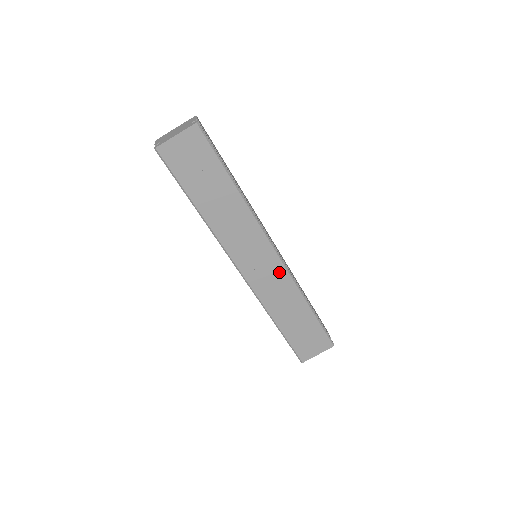
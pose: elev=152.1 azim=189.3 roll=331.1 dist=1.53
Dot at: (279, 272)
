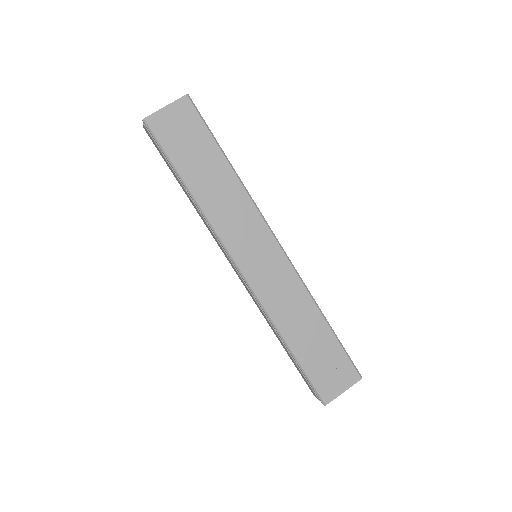
Dot at: (284, 270)
